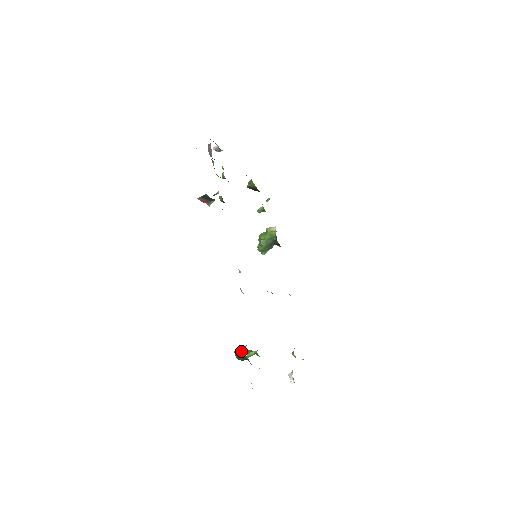
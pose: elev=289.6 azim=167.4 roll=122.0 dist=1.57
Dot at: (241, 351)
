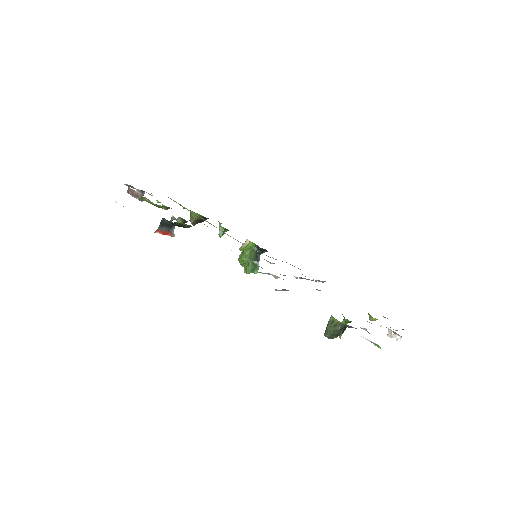
Dot at: (331, 325)
